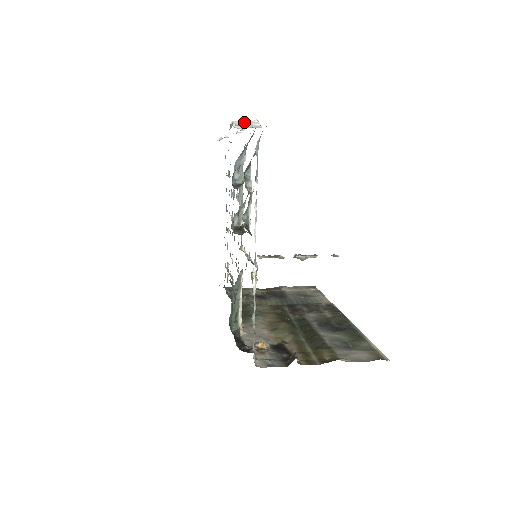
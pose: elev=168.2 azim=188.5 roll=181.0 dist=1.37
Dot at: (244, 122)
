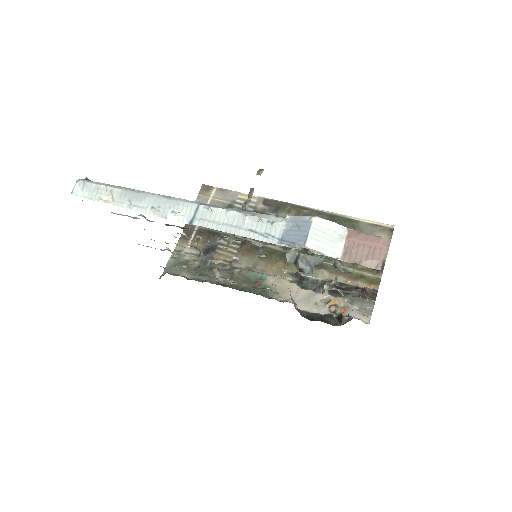
Dot at: (316, 235)
